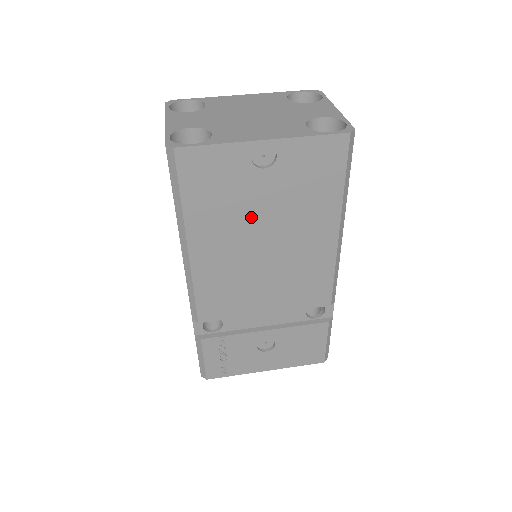
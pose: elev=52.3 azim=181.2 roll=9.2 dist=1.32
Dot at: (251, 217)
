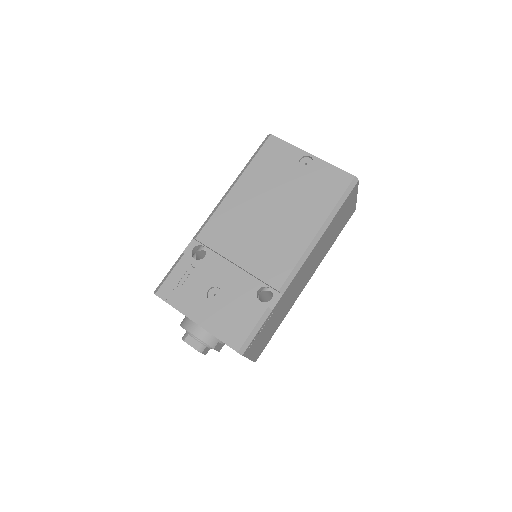
Dot at: (277, 189)
